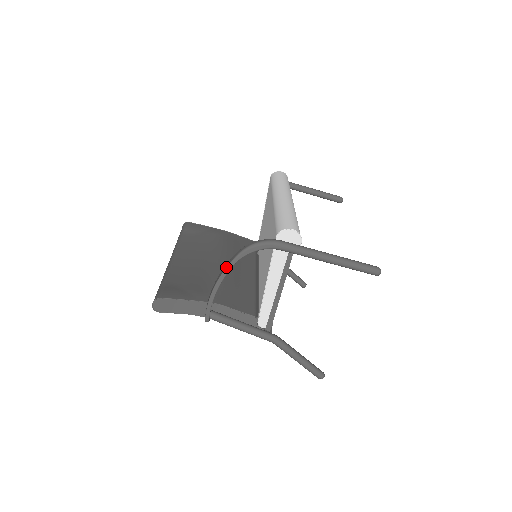
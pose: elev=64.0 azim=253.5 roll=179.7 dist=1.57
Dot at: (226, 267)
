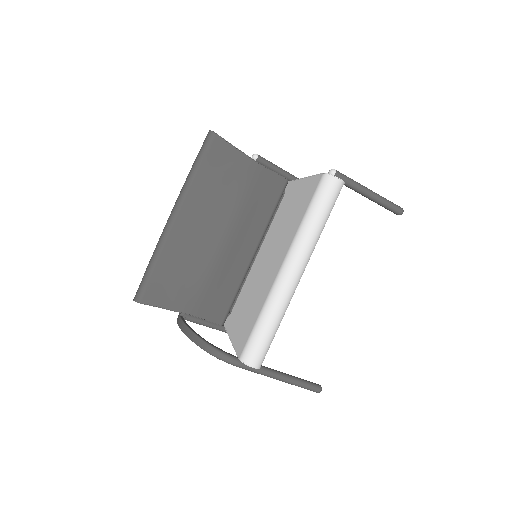
Dot at: (192, 341)
